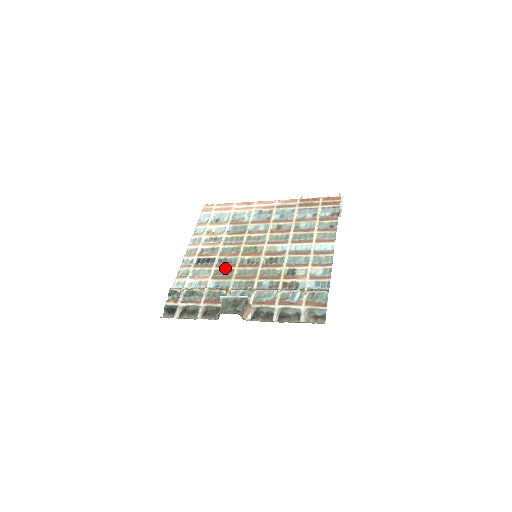
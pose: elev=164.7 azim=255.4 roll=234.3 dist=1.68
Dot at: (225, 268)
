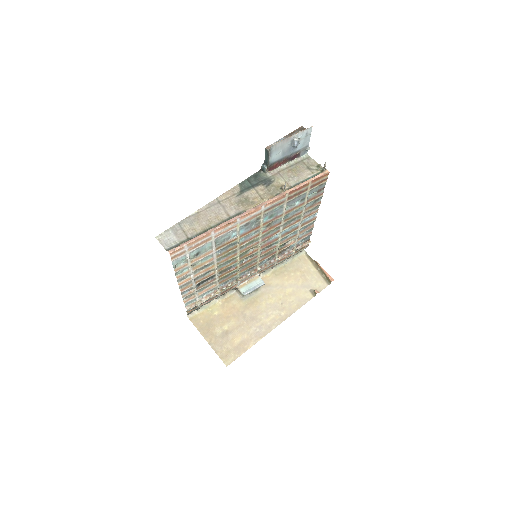
Dot at: occluded
